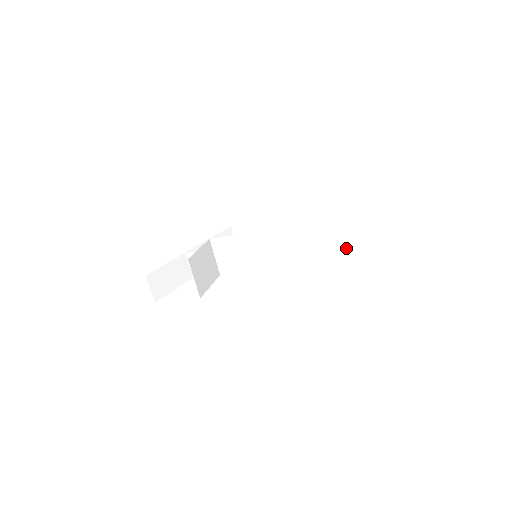
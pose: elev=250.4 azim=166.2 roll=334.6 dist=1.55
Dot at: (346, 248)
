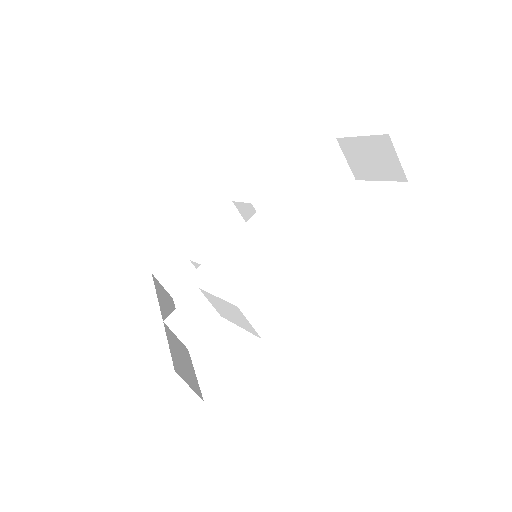
Dot at: (330, 187)
